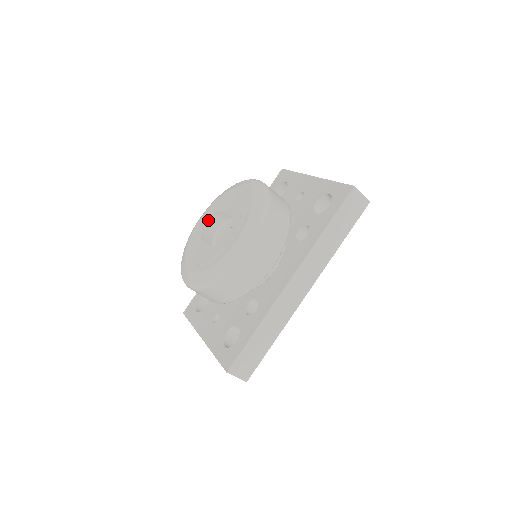
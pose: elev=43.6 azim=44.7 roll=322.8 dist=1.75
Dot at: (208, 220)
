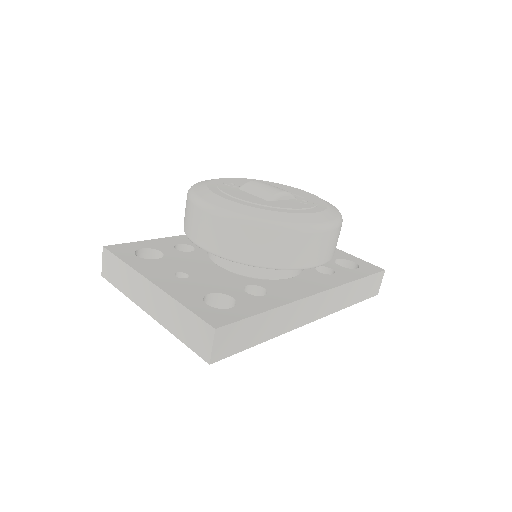
Dot at: (260, 181)
